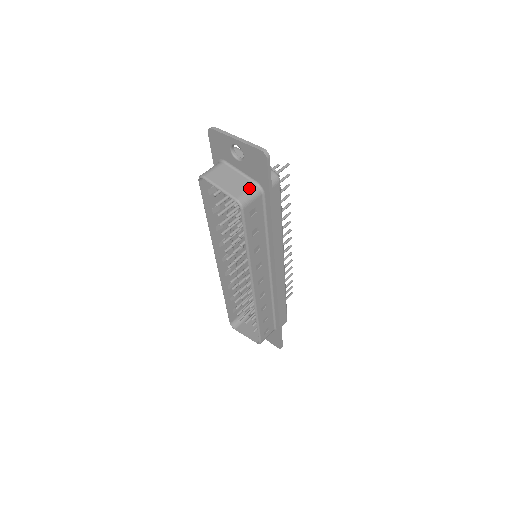
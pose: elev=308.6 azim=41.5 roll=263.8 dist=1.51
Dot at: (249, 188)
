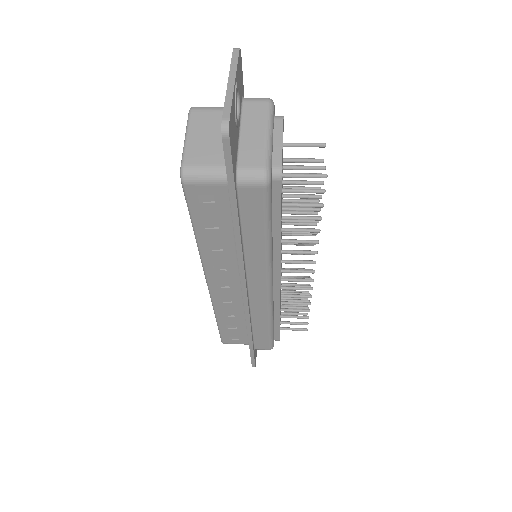
Dot at: (213, 164)
